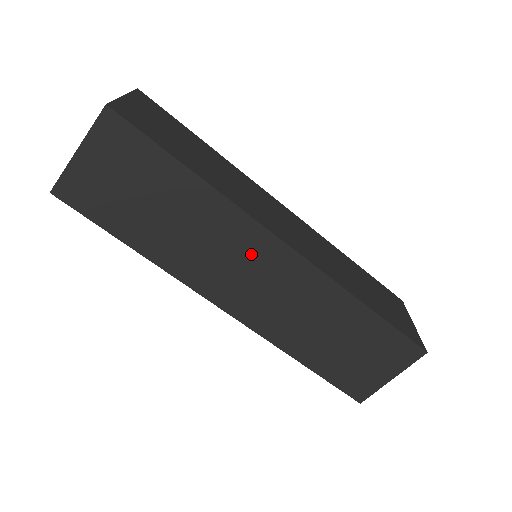
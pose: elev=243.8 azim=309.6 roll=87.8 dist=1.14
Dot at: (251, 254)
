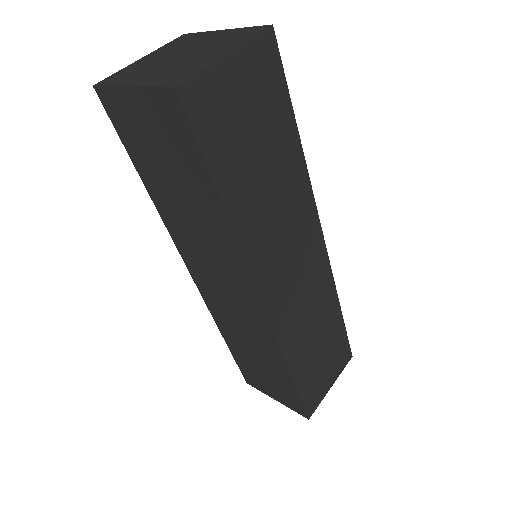
Dot at: (232, 279)
